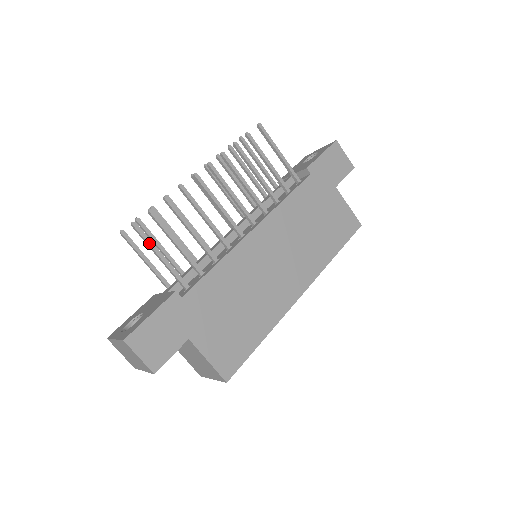
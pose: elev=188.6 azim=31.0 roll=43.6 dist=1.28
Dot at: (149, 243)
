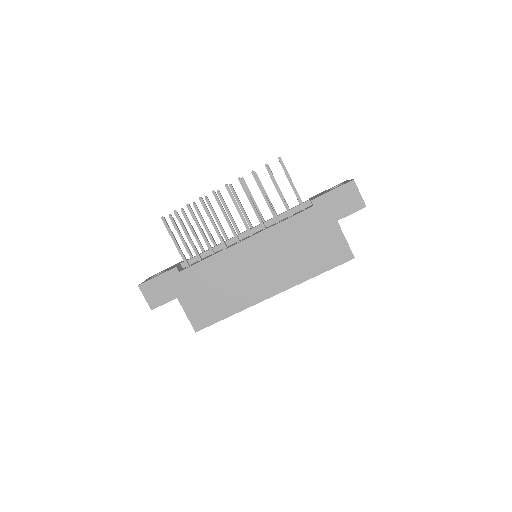
Dot at: (169, 232)
